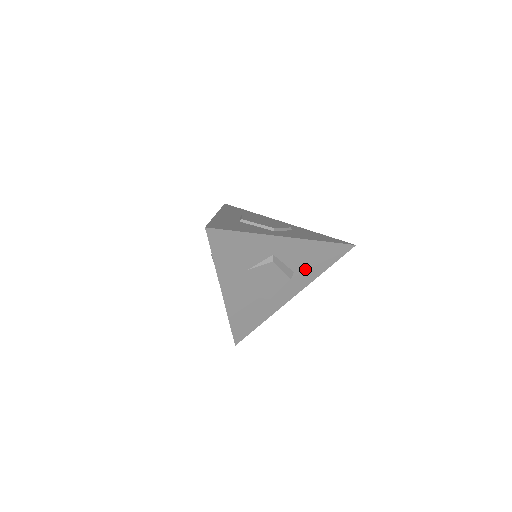
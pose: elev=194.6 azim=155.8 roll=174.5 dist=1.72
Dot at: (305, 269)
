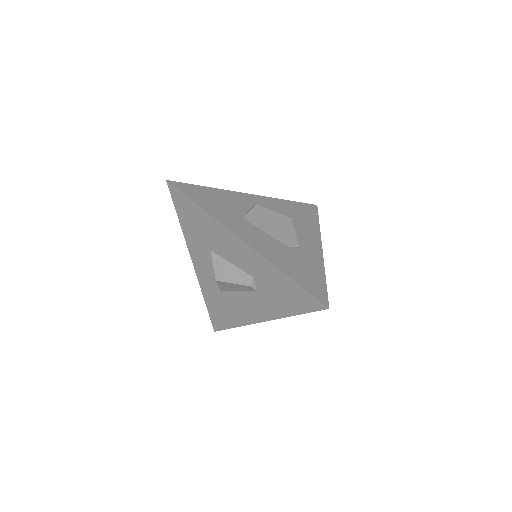
Dot at: (299, 222)
